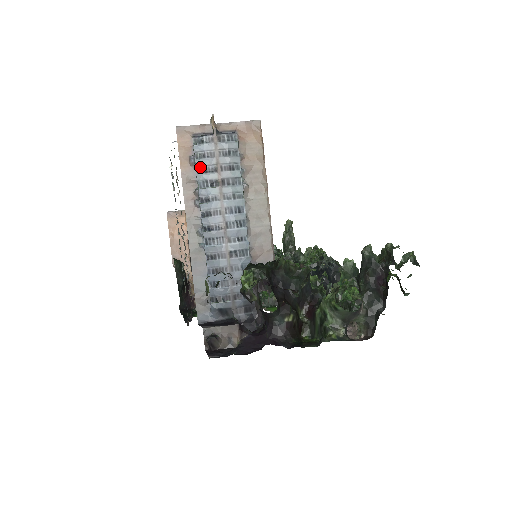
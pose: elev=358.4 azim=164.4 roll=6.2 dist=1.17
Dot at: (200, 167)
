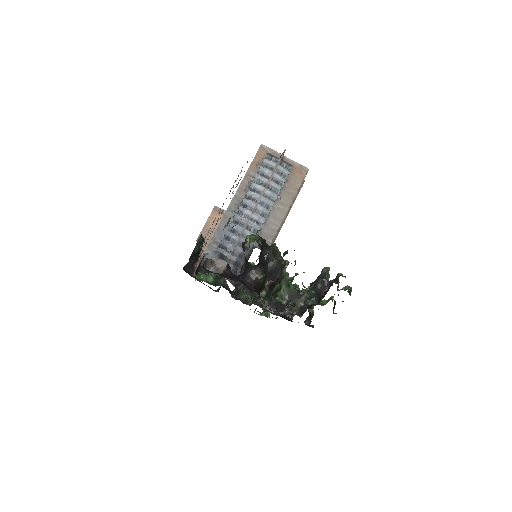
Dot at: (261, 171)
